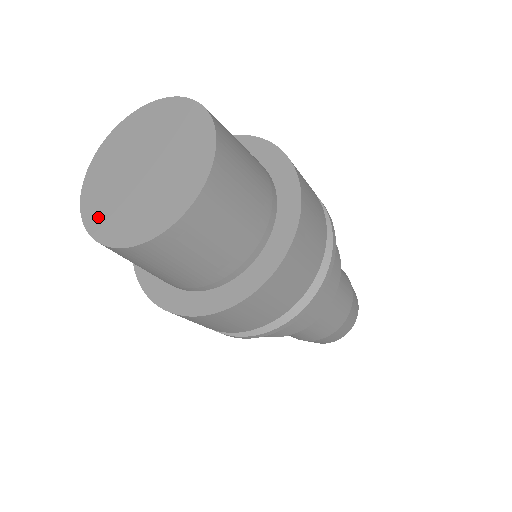
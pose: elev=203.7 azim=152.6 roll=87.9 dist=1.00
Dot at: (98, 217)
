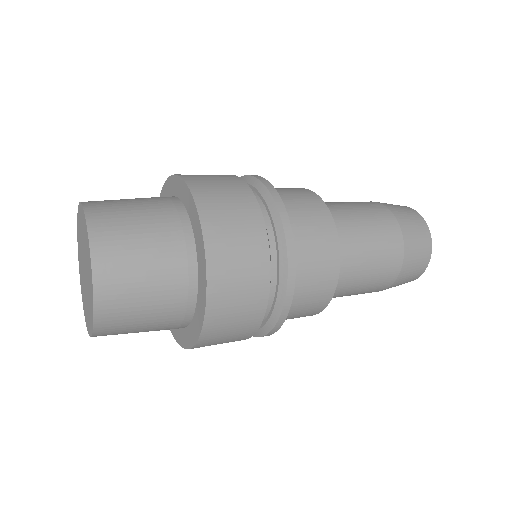
Dot at: (81, 281)
